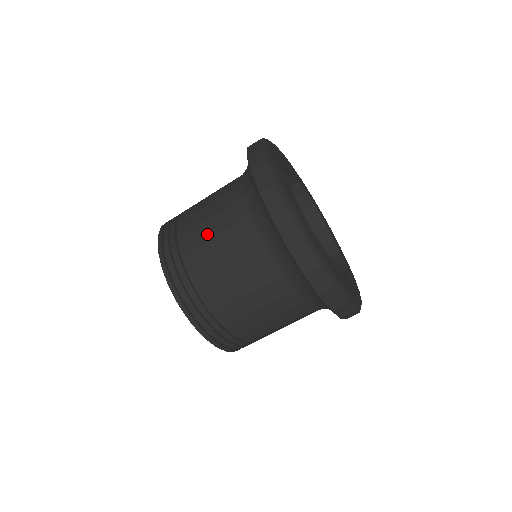
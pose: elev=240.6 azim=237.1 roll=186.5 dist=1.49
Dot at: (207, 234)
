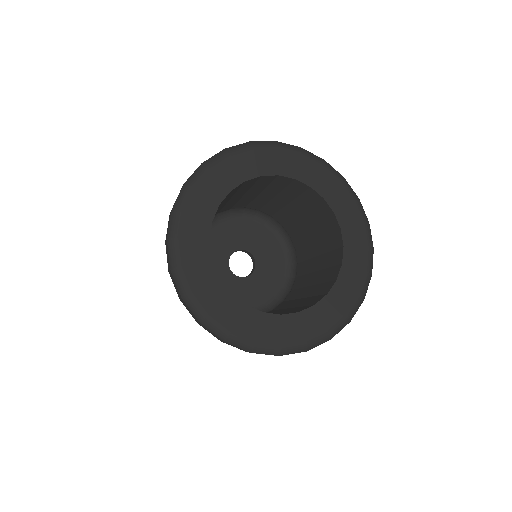
Dot at: occluded
